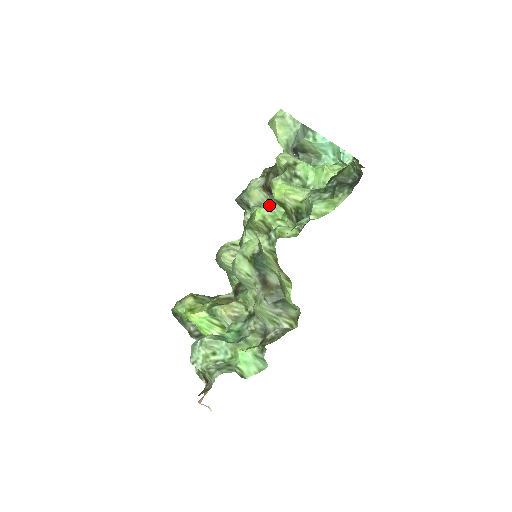
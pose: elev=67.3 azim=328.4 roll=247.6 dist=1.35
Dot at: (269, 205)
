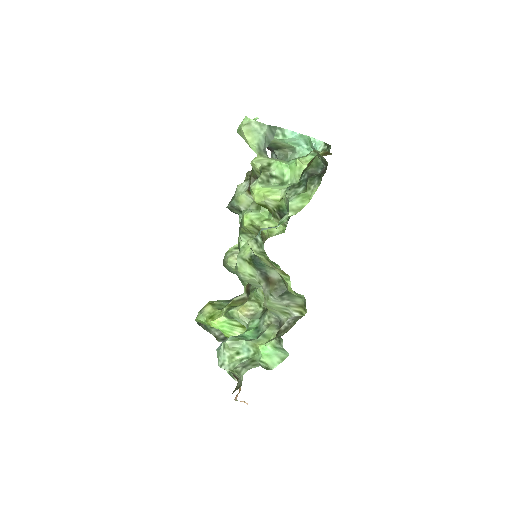
Dot at: (255, 208)
